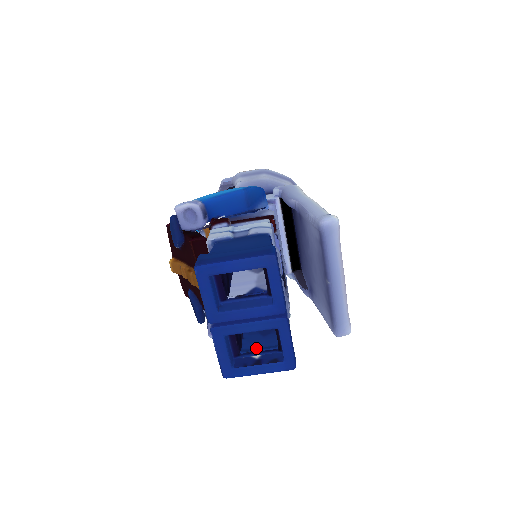
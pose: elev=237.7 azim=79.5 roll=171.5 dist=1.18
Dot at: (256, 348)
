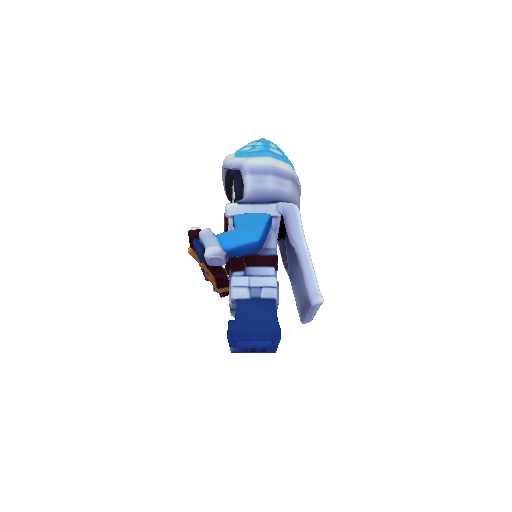
Dot at: occluded
